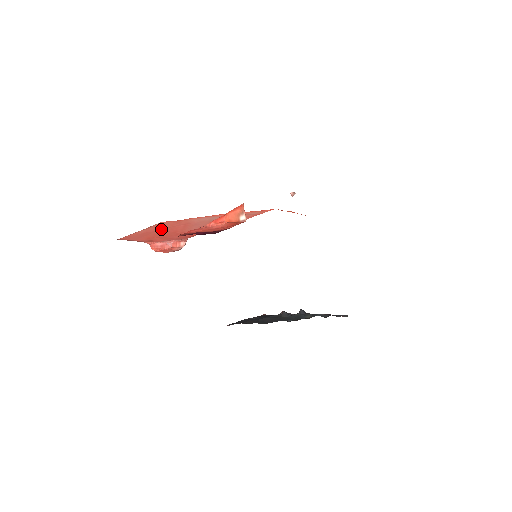
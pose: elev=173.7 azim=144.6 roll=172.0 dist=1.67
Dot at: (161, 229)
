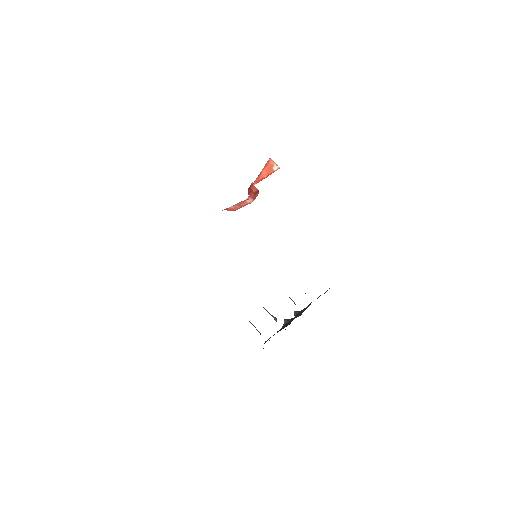
Dot at: occluded
